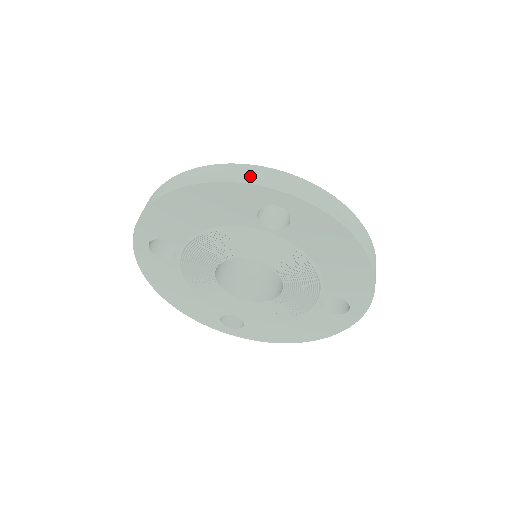
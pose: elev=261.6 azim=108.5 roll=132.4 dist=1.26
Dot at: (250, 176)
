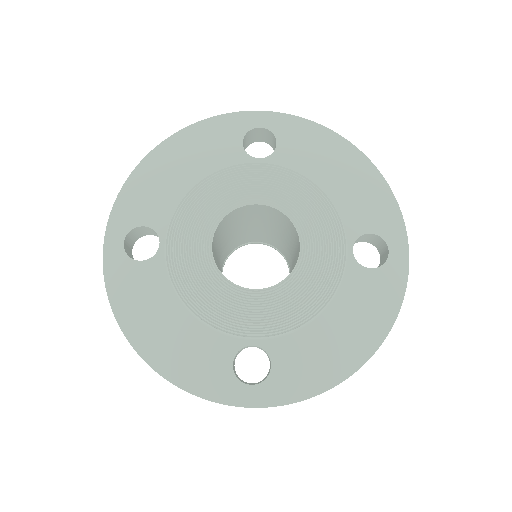
Dot at: occluded
